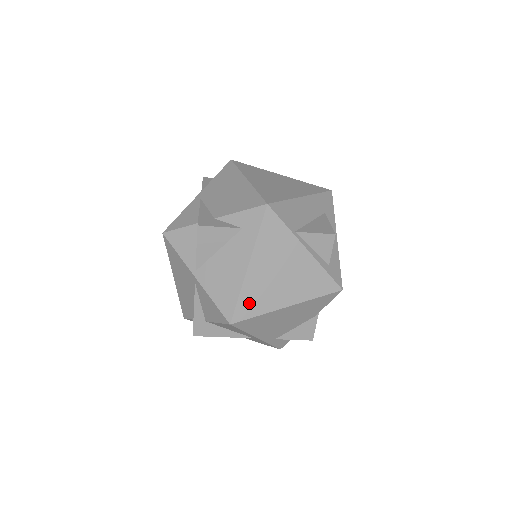
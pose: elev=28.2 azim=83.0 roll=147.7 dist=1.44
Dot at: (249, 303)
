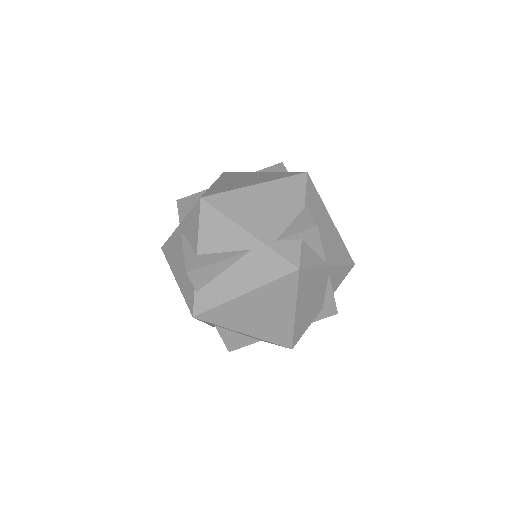
Dot at: (217, 190)
